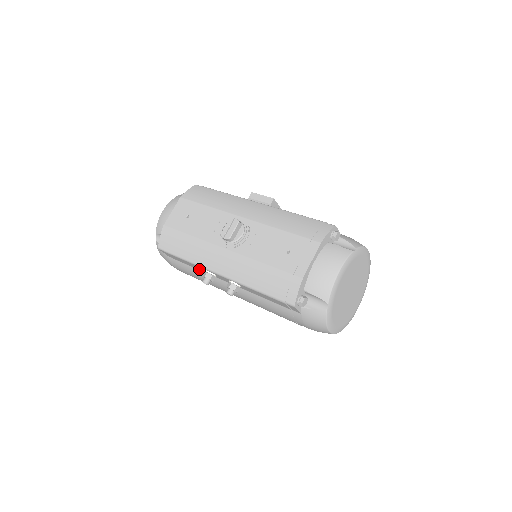
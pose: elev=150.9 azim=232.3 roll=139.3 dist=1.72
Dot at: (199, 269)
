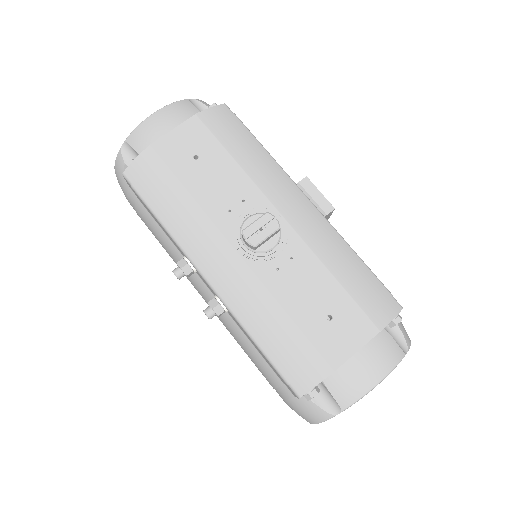
Dot at: (172, 241)
